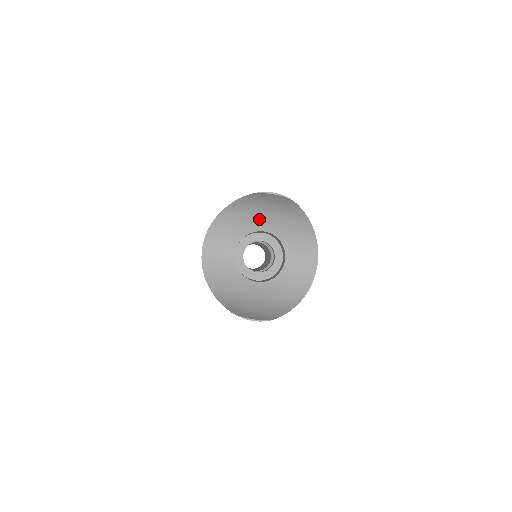
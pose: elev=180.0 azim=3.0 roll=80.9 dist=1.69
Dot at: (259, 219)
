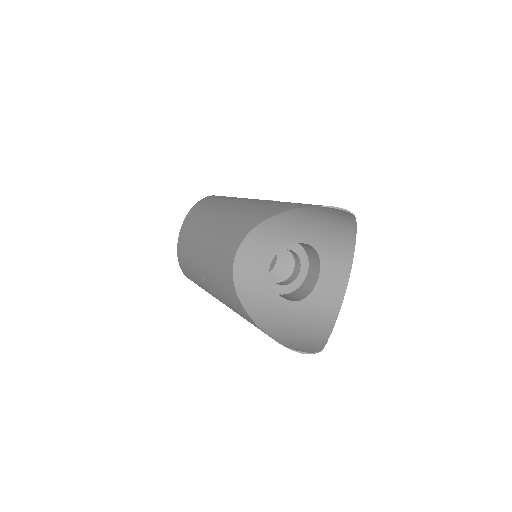
Dot at: (305, 230)
